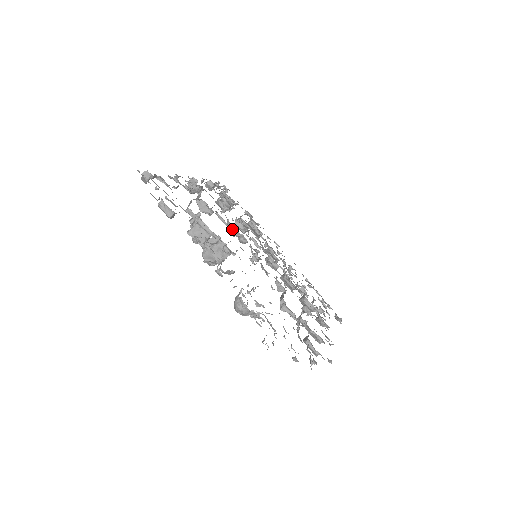
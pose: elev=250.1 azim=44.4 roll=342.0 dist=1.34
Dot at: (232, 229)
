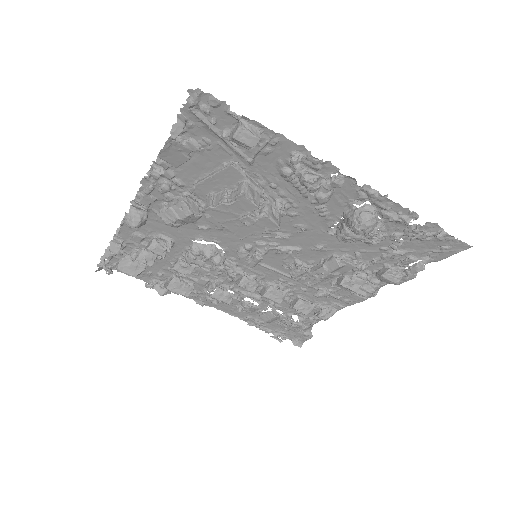
Dot at: (206, 249)
